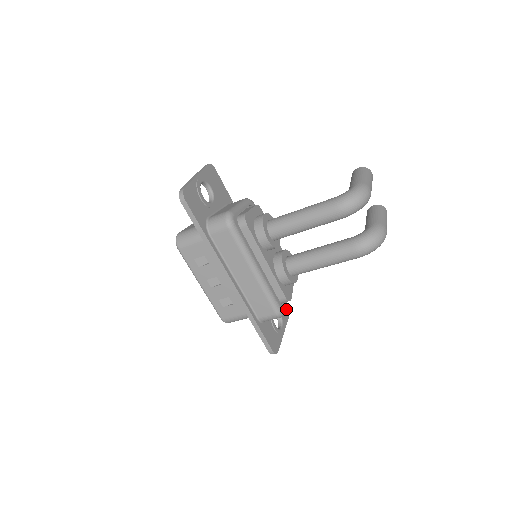
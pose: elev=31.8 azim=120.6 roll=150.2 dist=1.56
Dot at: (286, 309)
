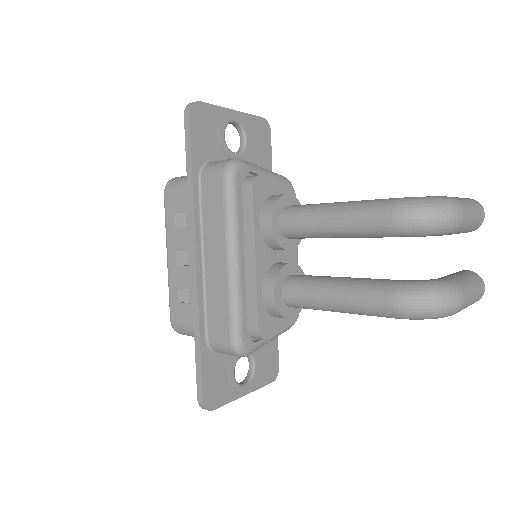
Dot at: (271, 370)
